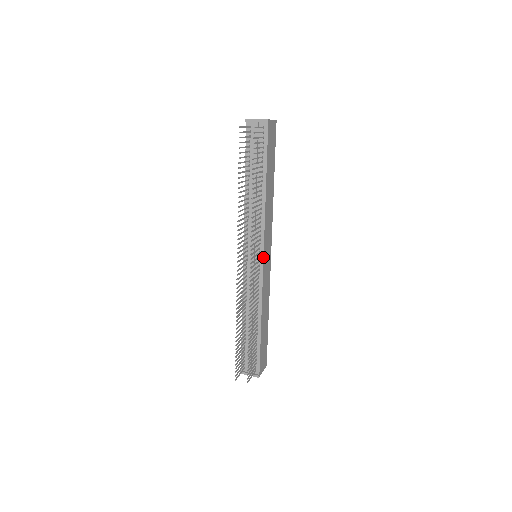
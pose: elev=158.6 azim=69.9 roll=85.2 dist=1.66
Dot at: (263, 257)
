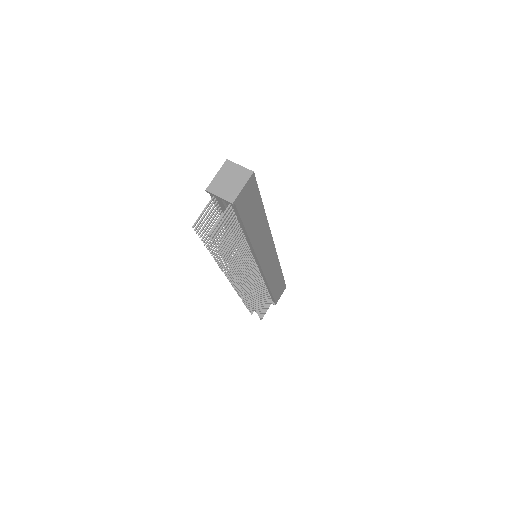
Dot at: (260, 267)
